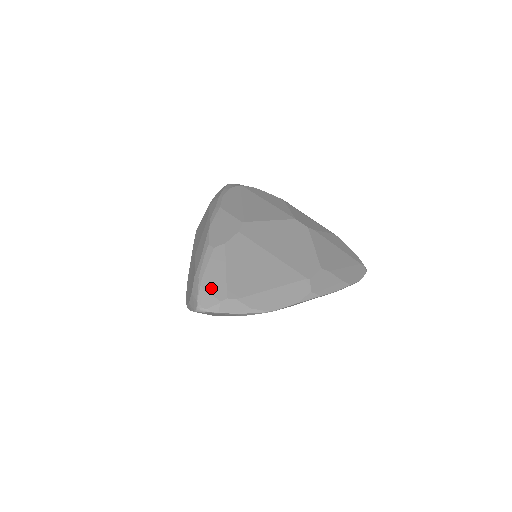
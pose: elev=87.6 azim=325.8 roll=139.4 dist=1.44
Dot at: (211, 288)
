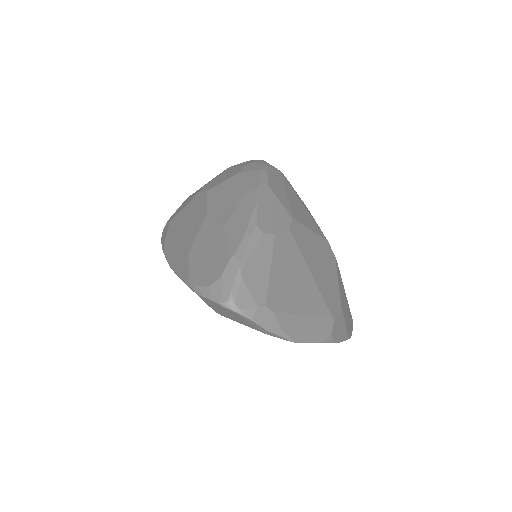
Dot at: (251, 284)
